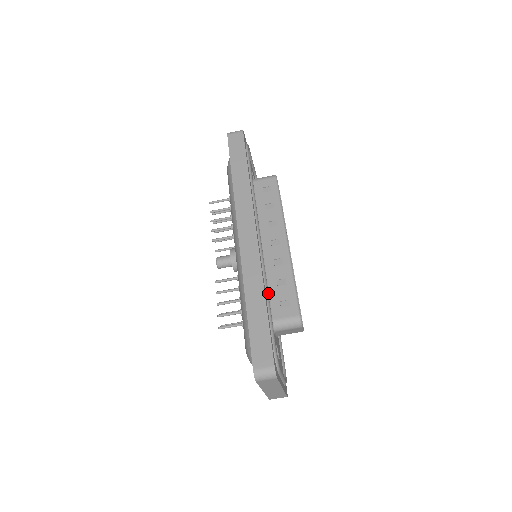
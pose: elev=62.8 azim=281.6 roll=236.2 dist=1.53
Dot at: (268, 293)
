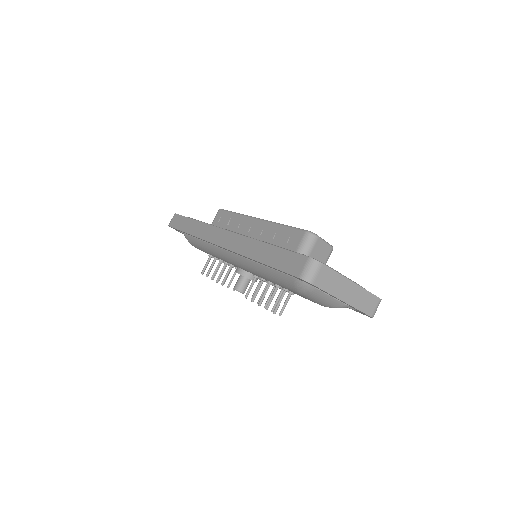
Dot at: occluded
